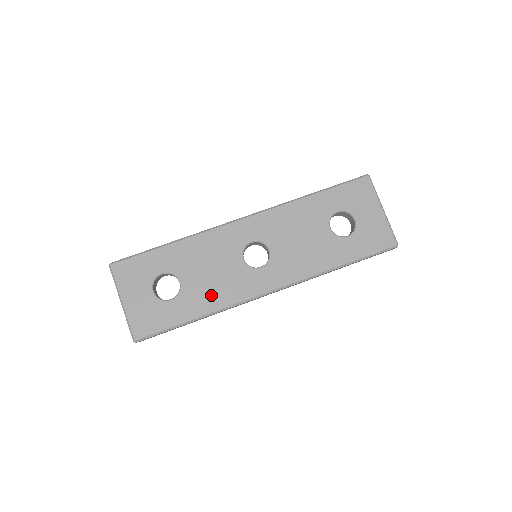
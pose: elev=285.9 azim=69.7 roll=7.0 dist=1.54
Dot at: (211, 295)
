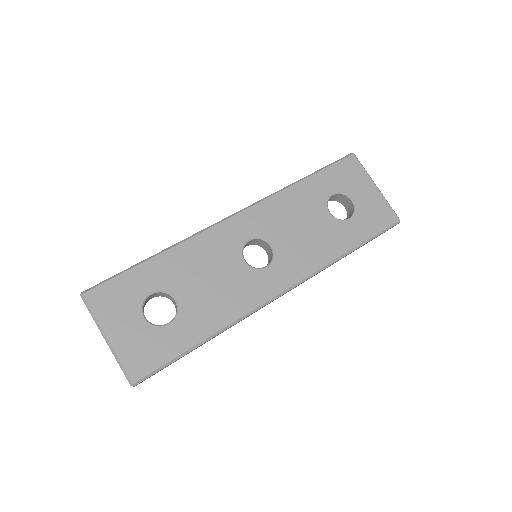
Dot at: (217, 309)
